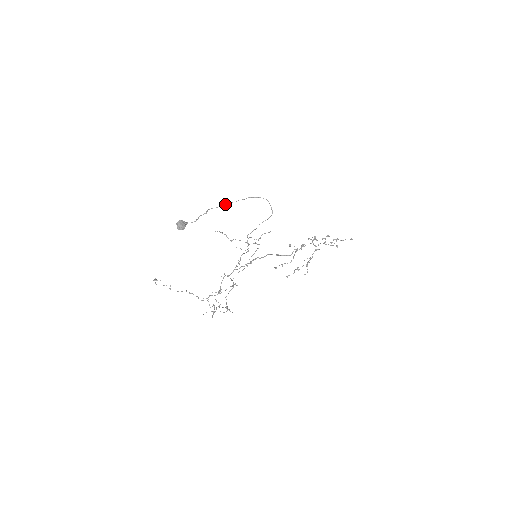
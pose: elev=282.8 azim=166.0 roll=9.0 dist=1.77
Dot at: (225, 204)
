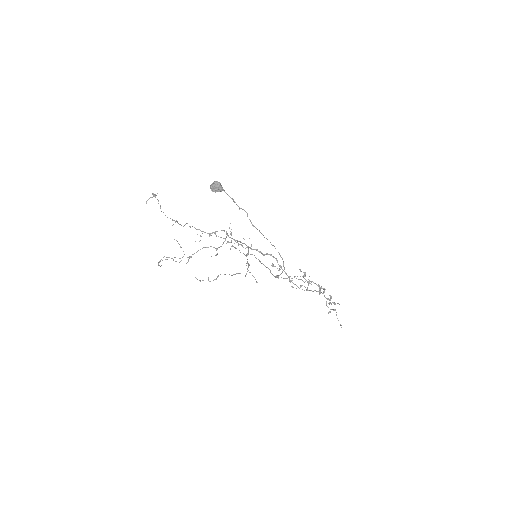
Dot at: occluded
